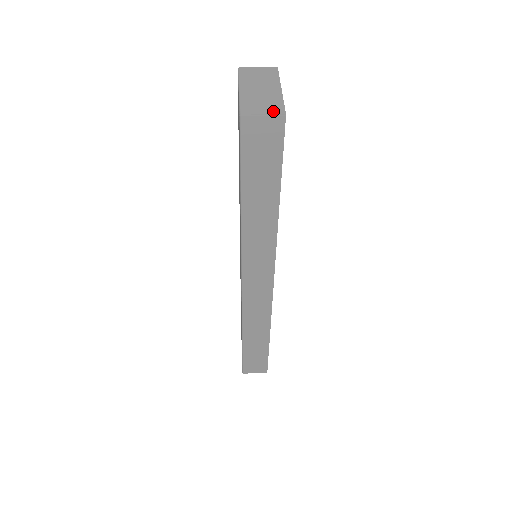
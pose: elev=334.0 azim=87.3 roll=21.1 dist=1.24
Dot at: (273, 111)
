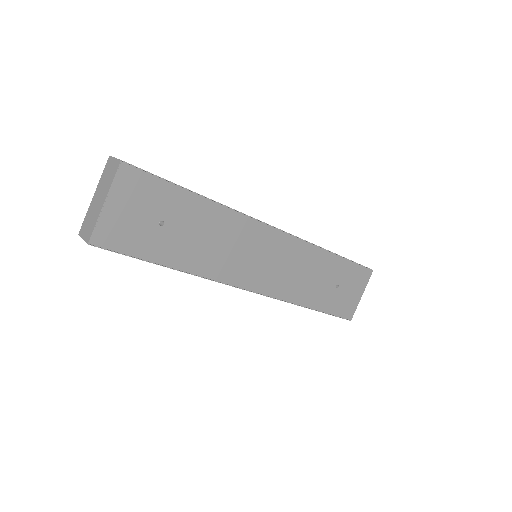
Dot at: (87, 236)
